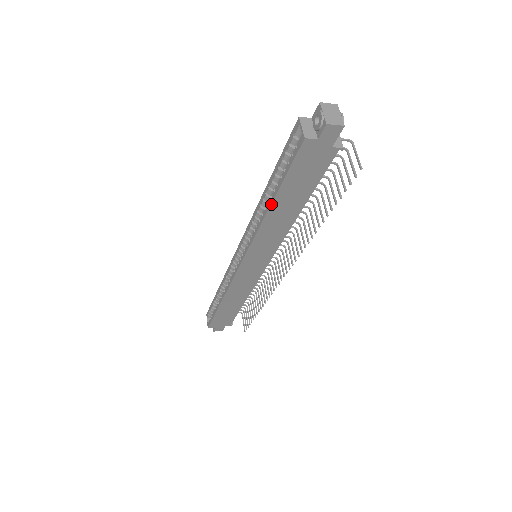
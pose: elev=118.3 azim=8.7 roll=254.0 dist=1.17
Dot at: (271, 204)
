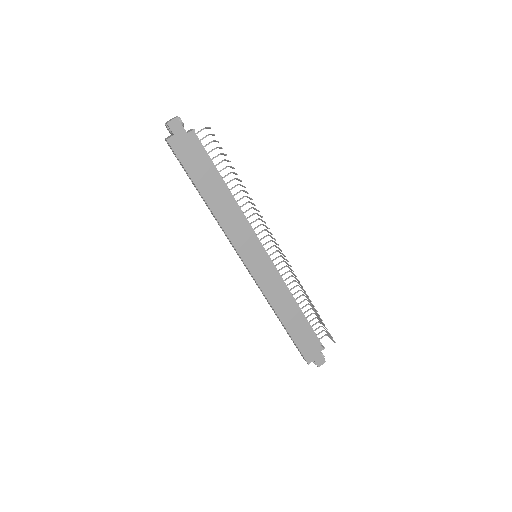
Dot at: (203, 197)
